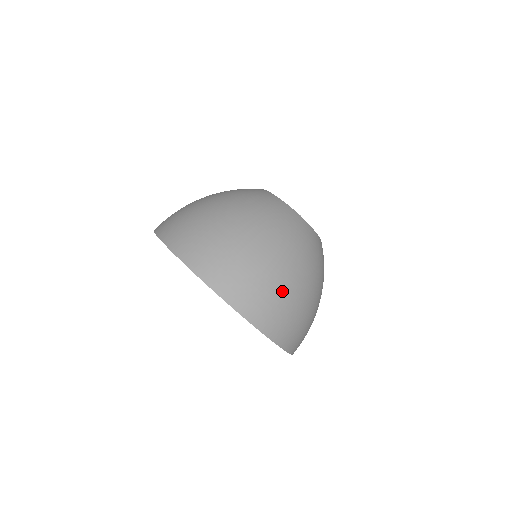
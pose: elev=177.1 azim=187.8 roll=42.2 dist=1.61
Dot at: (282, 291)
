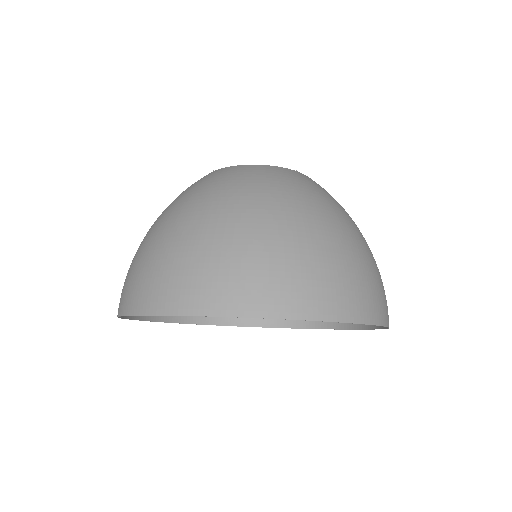
Dot at: (371, 265)
